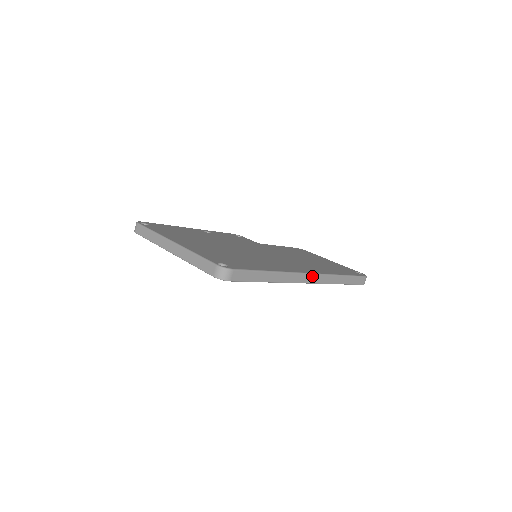
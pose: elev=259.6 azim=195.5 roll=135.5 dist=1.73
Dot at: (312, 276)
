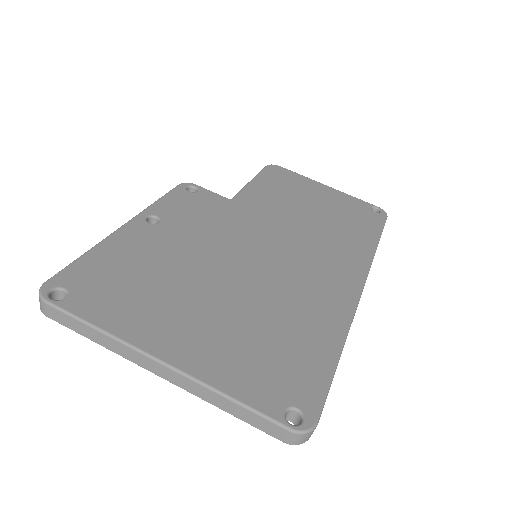
Dot at: (362, 289)
